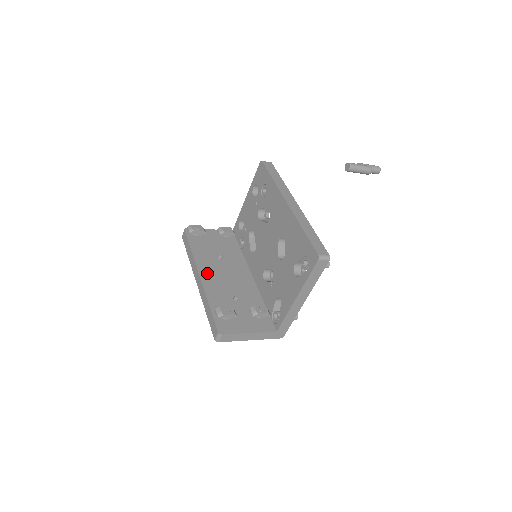
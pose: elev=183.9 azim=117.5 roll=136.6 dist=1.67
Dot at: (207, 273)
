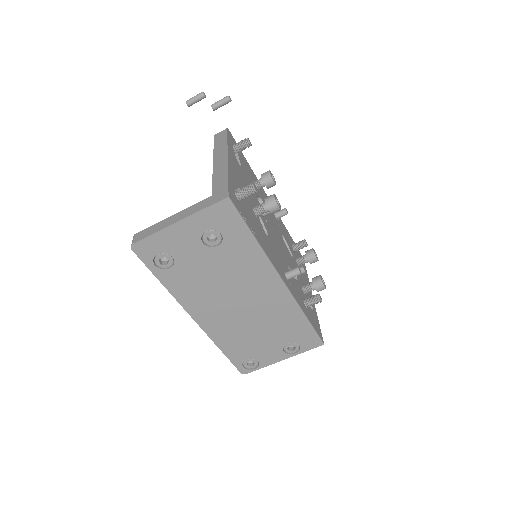
Dot at: occluded
